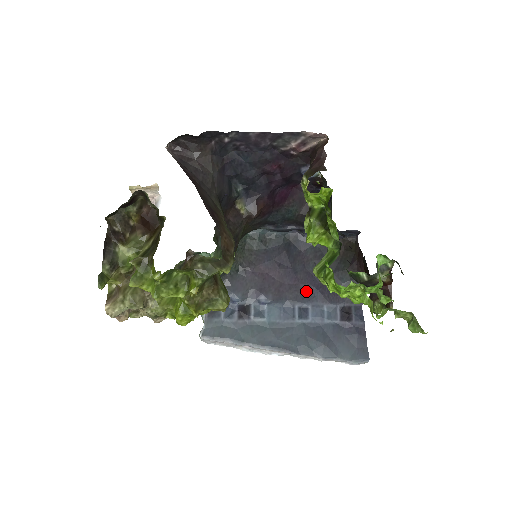
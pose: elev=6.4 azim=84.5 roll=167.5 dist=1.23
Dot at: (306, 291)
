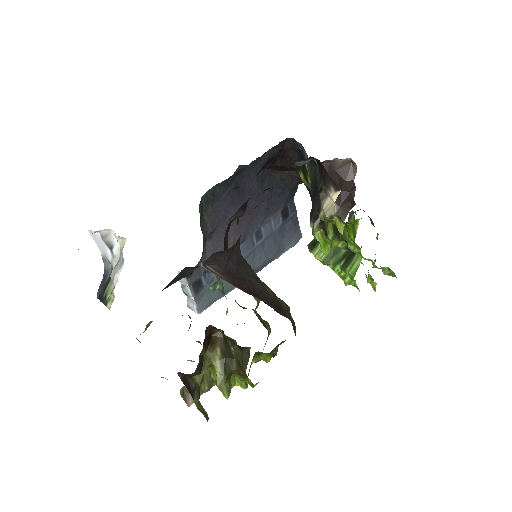
Dot at: (257, 216)
